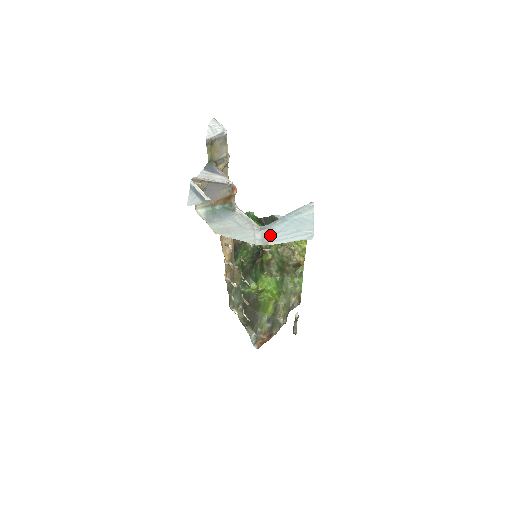
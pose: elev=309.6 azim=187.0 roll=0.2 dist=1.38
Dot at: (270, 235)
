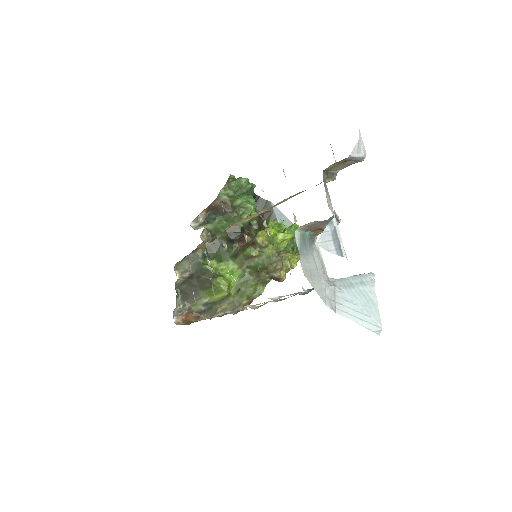
Dot at: (339, 299)
